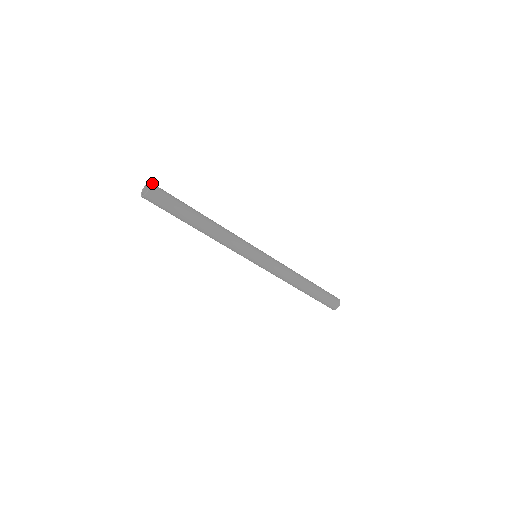
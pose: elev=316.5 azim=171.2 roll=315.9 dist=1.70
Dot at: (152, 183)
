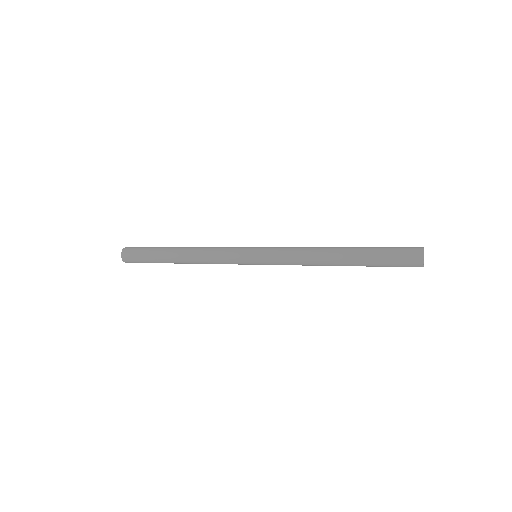
Dot at: (127, 247)
